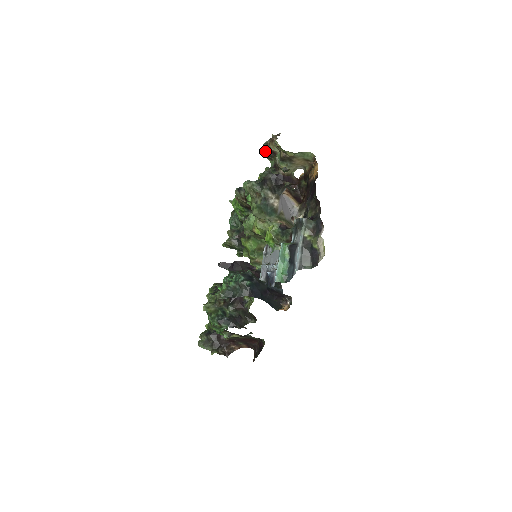
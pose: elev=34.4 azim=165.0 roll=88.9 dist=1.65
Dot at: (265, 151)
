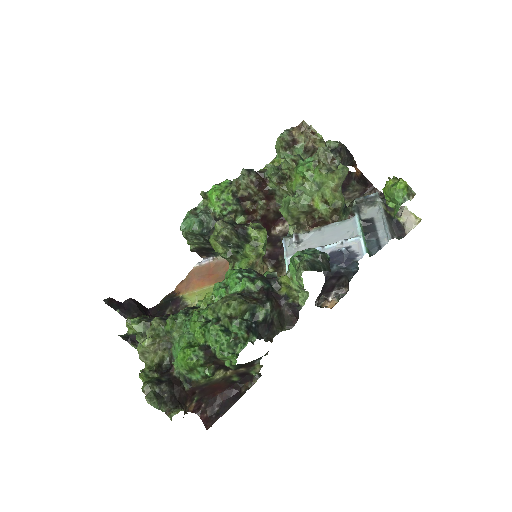
Dot at: (286, 137)
